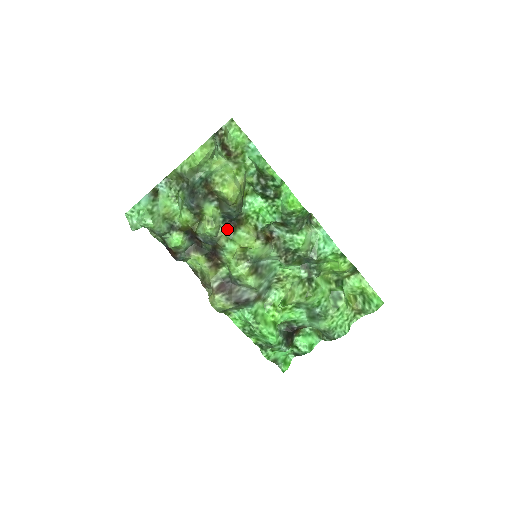
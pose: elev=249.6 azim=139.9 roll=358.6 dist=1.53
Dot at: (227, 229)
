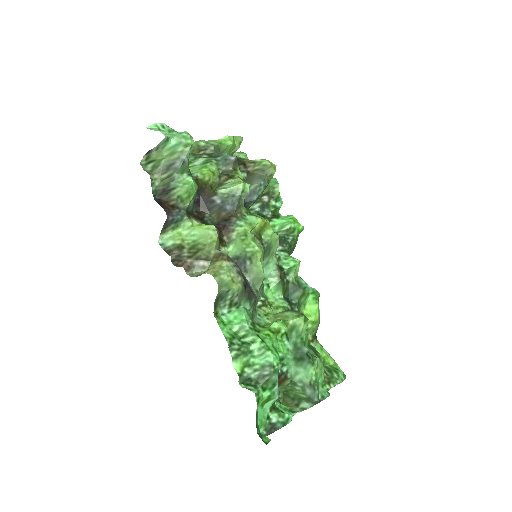
Dot at: occluded
